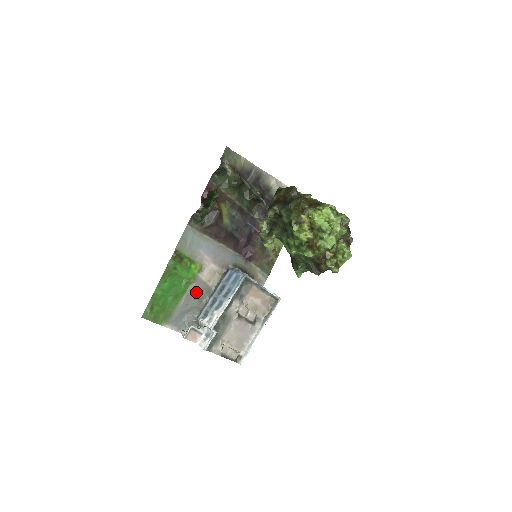
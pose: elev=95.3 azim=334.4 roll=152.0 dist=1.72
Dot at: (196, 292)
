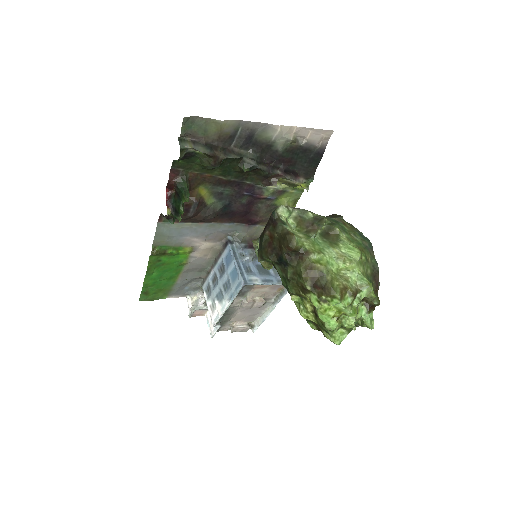
Dot at: (193, 269)
